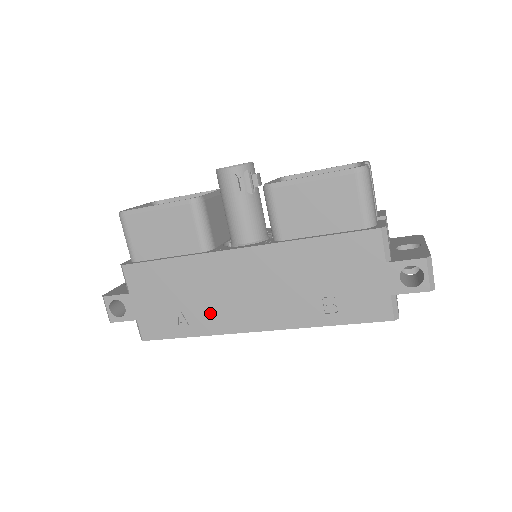
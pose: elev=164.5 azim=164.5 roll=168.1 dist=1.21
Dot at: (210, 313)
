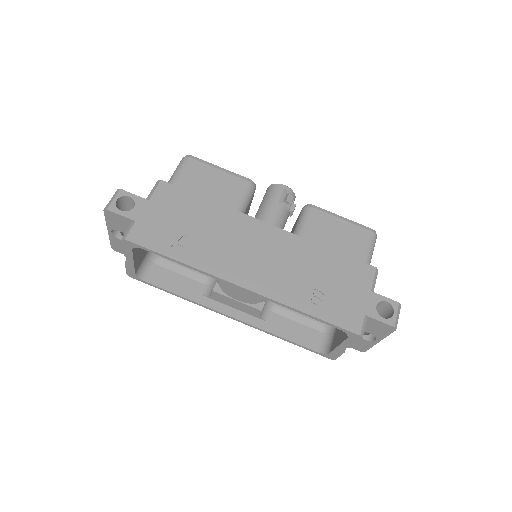
Dot at: (211, 252)
